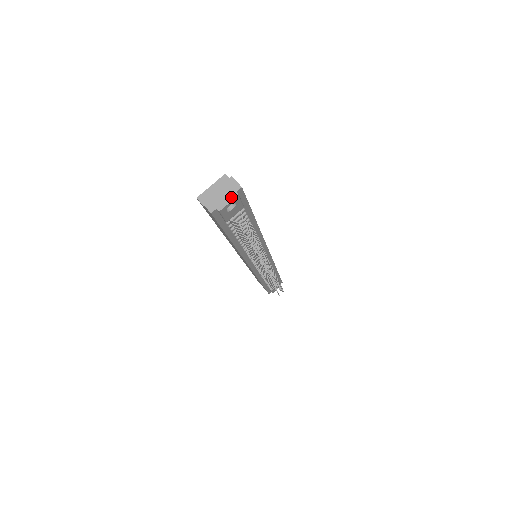
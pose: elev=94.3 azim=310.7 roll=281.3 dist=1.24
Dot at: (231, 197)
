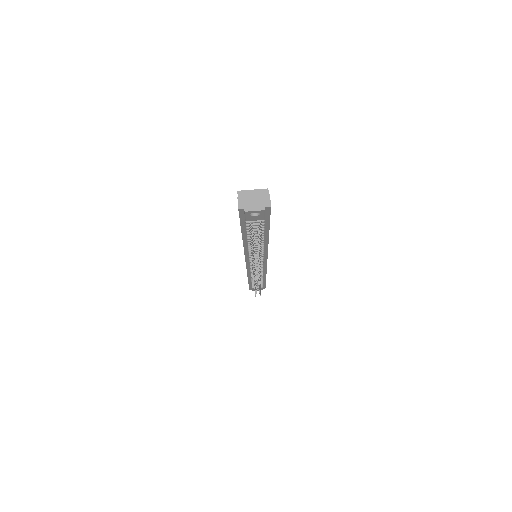
Dot at: (259, 208)
